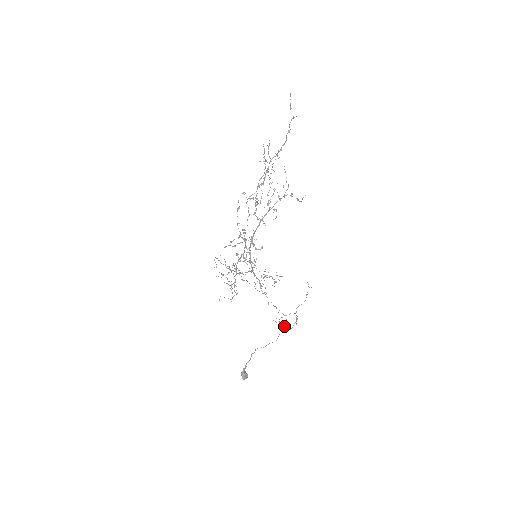
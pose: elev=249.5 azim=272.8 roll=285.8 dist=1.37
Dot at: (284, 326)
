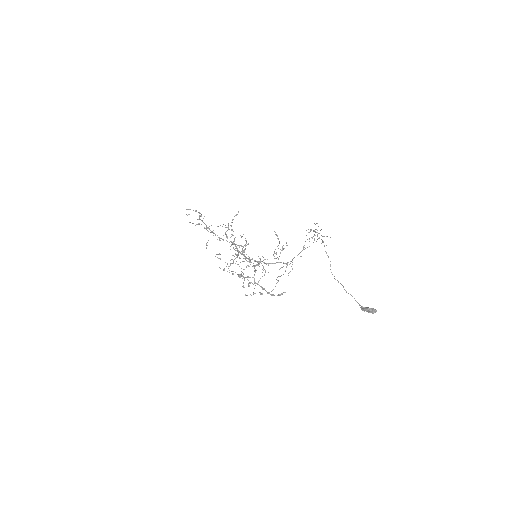
Dot at: occluded
